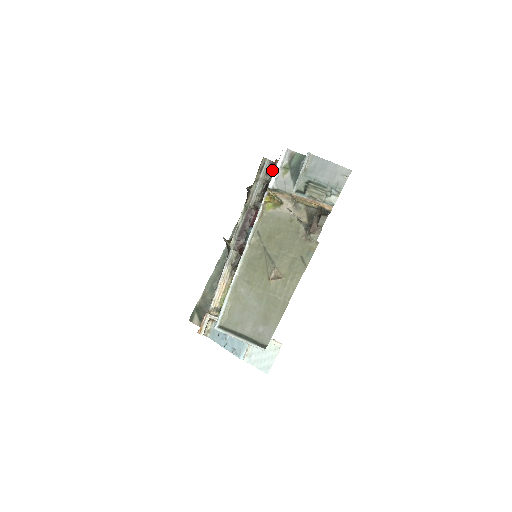
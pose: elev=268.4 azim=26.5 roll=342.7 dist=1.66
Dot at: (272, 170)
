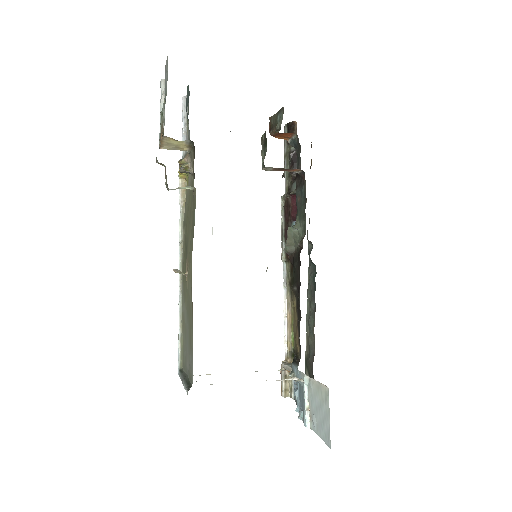
Dot at: occluded
